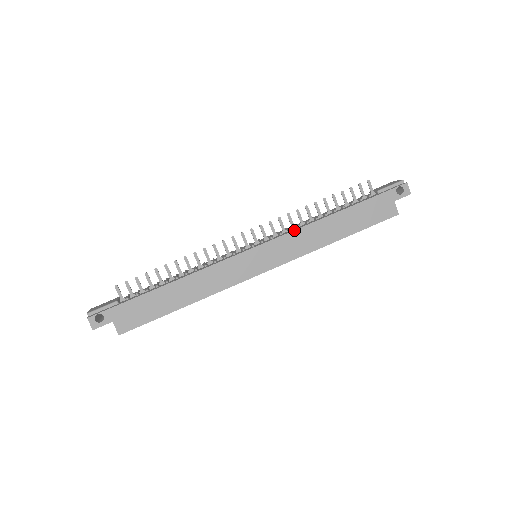
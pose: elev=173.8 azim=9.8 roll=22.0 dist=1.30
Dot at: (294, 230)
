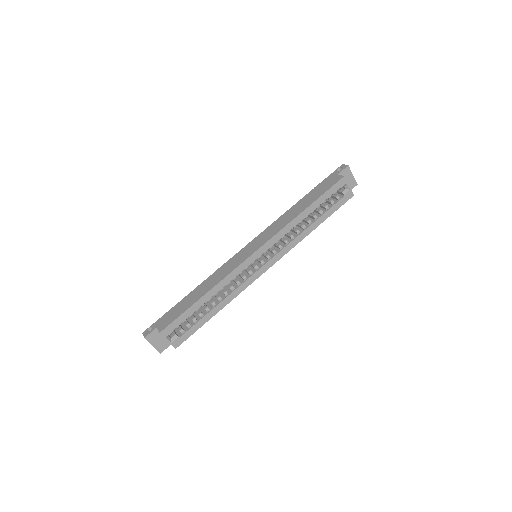
Dot at: (271, 224)
